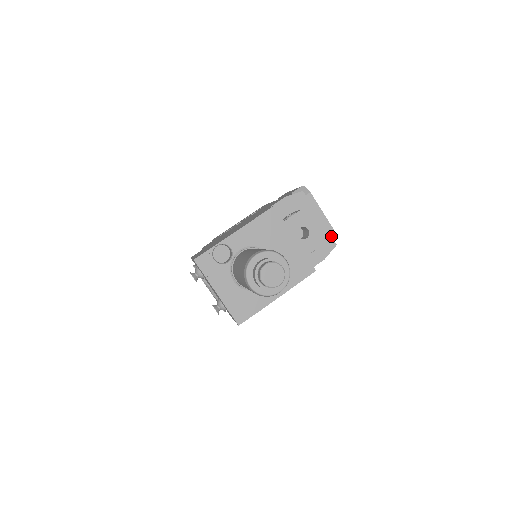
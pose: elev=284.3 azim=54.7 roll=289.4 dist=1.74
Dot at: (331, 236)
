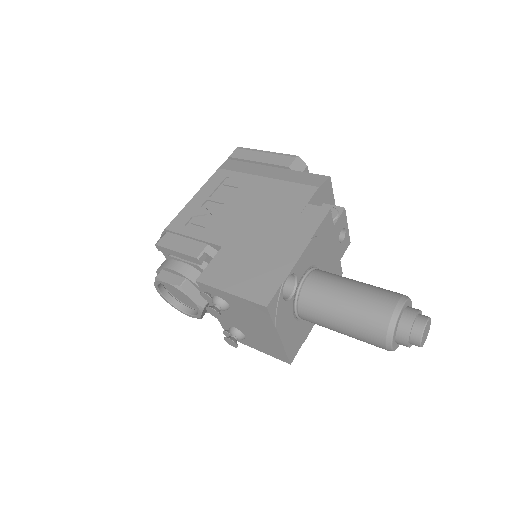
Dot at: occluded
